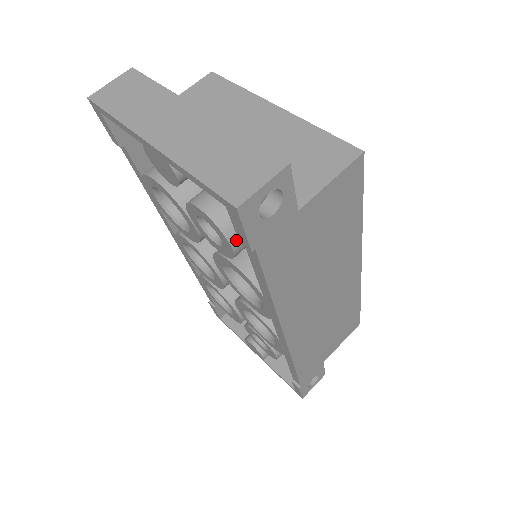
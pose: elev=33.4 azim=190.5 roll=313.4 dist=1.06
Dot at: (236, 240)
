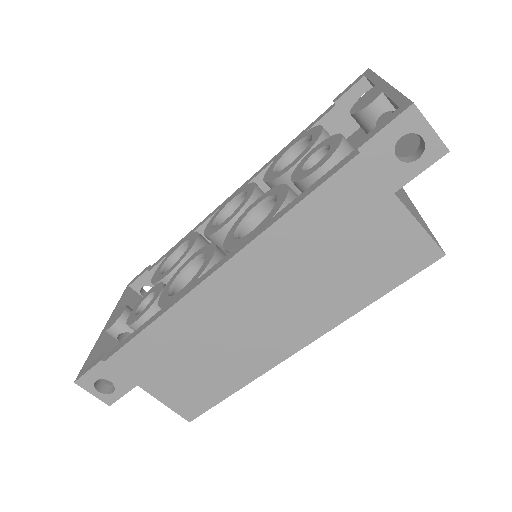
Dot at: (329, 168)
